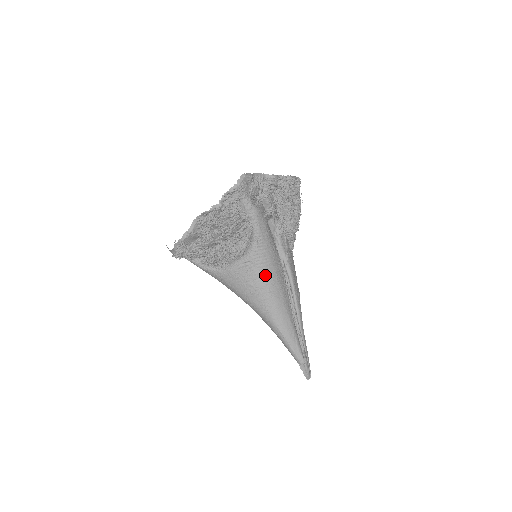
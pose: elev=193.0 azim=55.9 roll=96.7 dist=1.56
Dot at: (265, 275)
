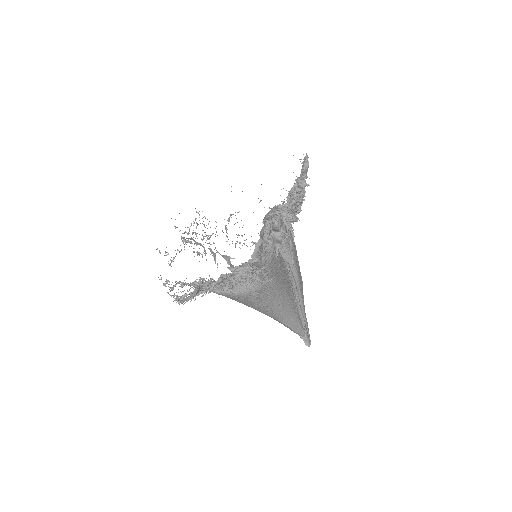
Dot at: (274, 296)
